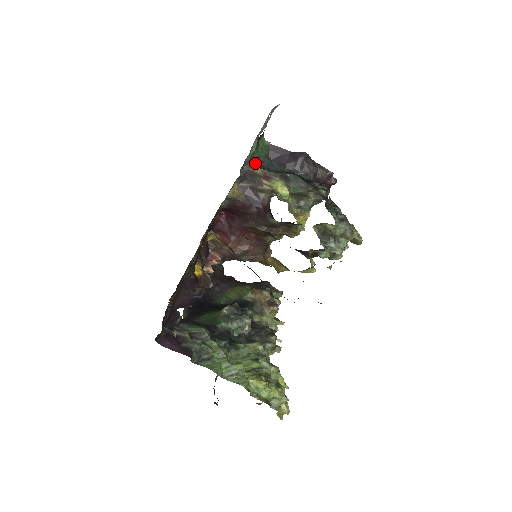
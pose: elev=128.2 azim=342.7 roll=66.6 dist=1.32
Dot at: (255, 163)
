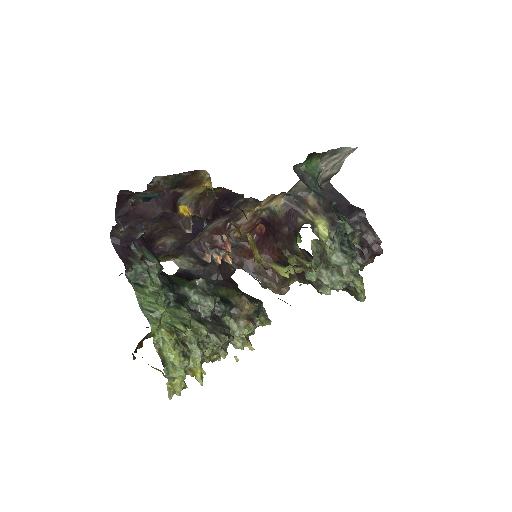
Dot at: (298, 173)
